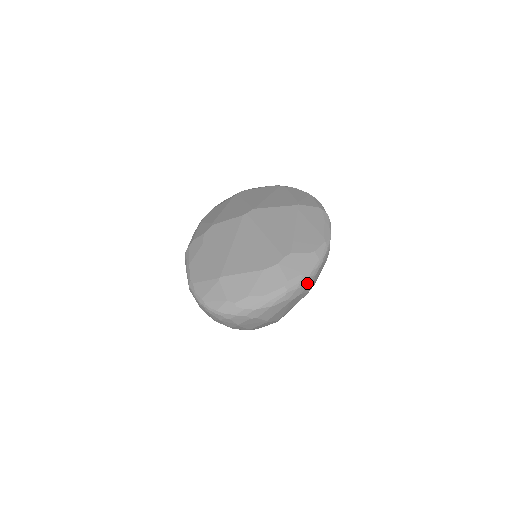
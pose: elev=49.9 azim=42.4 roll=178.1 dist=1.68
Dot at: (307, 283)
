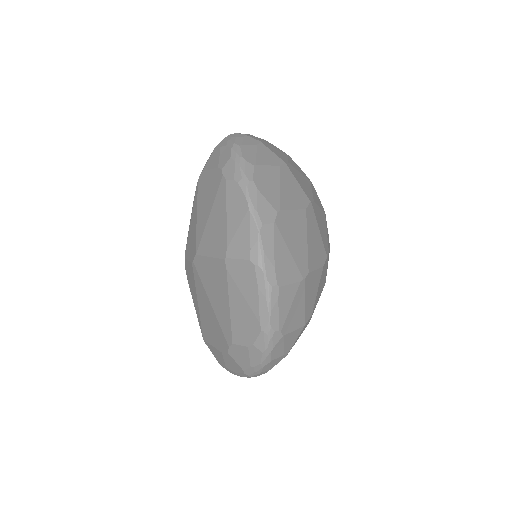
Dot at: (267, 367)
